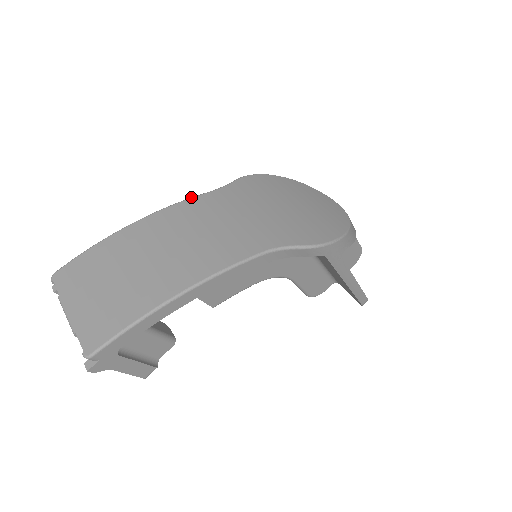
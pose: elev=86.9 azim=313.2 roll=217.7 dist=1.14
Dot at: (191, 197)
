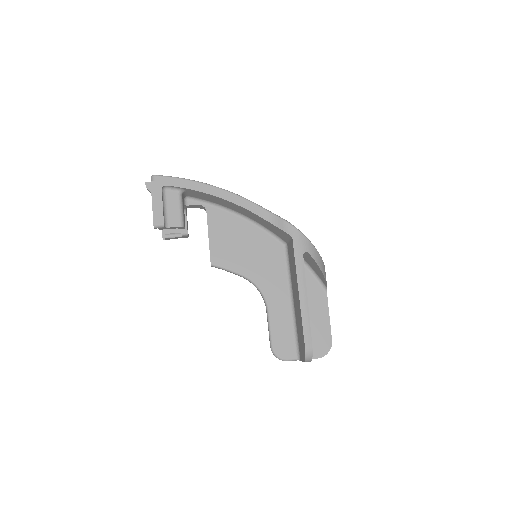
Dot at: occluded
